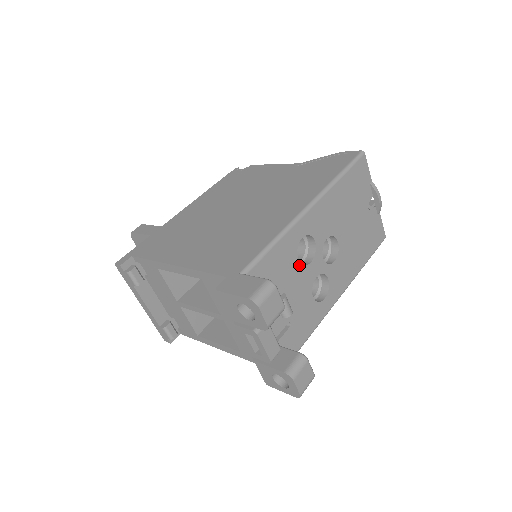
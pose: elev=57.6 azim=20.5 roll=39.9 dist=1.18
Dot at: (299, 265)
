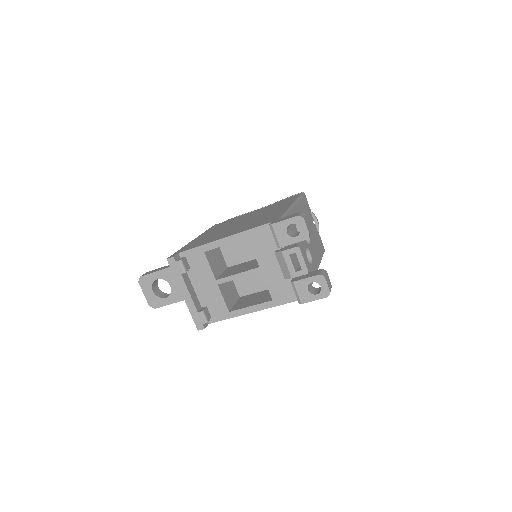
Dot at: occluded
